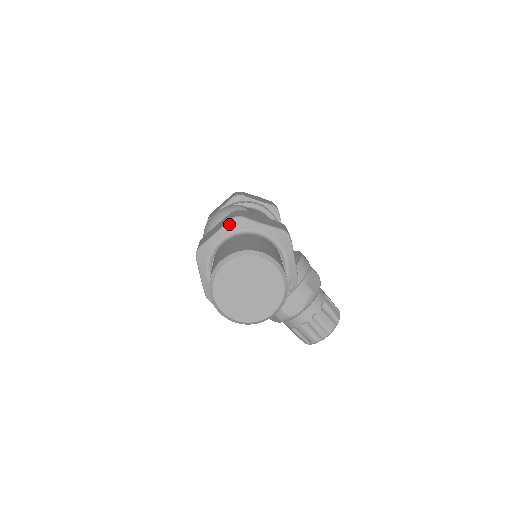
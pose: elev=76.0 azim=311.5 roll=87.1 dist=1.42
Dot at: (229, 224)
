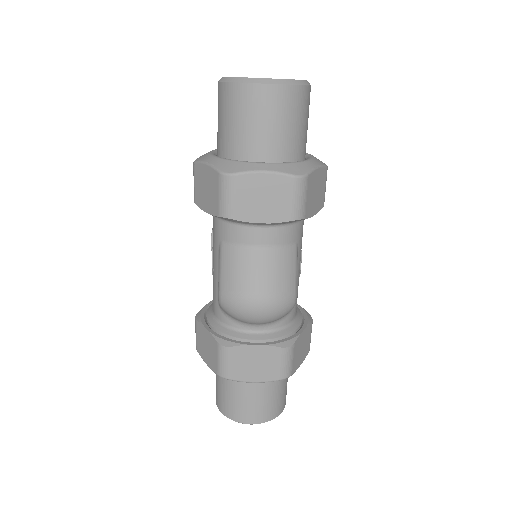
Dot at: occluded
